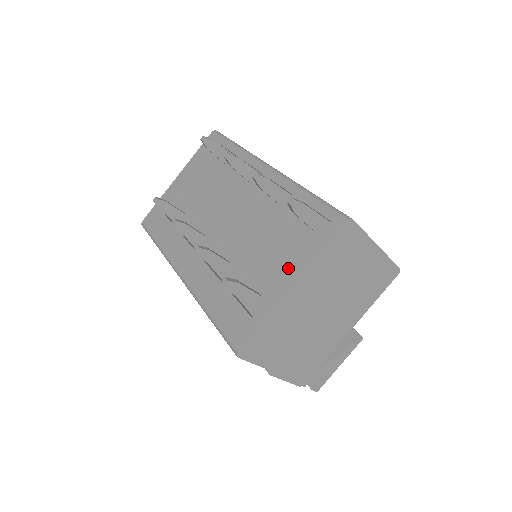
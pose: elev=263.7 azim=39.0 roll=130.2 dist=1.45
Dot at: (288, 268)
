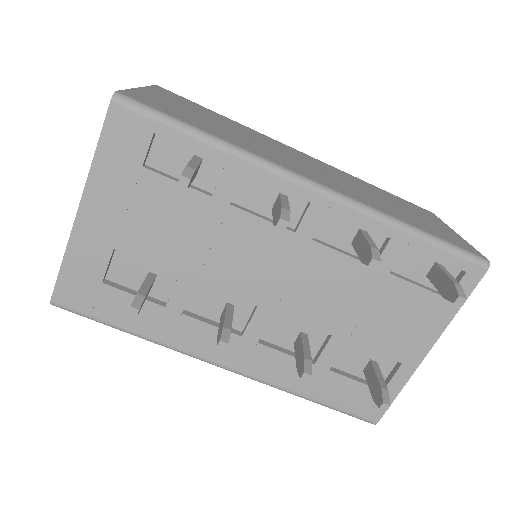
Dot at: (417, 334)
